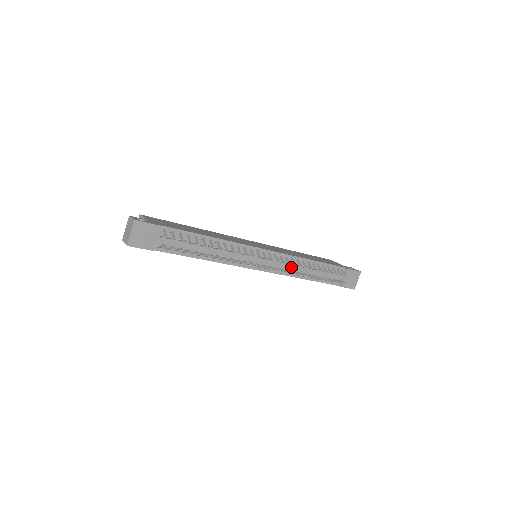
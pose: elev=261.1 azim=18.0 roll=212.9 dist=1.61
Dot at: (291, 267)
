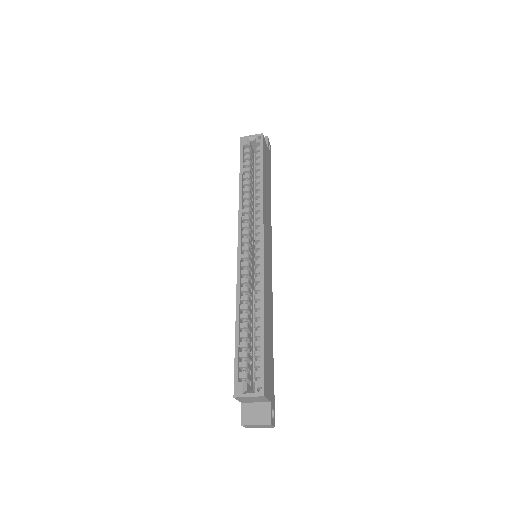
Dot at: occluded
